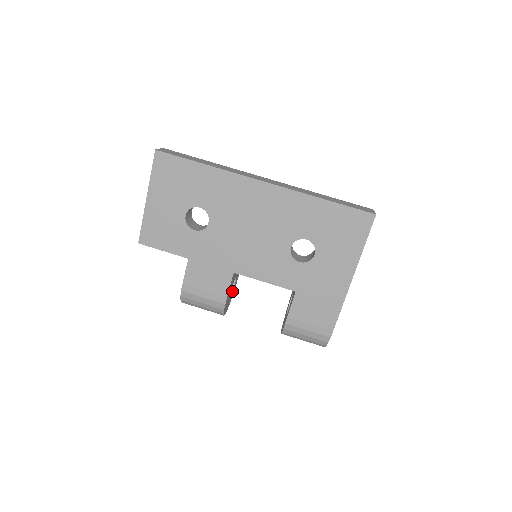
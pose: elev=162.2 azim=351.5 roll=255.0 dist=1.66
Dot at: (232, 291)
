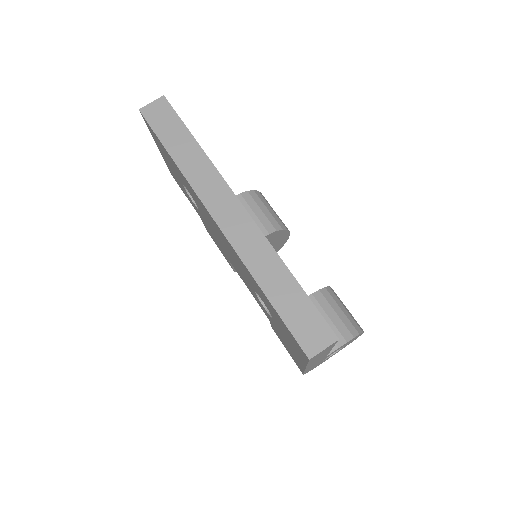
Dot at: occluded
